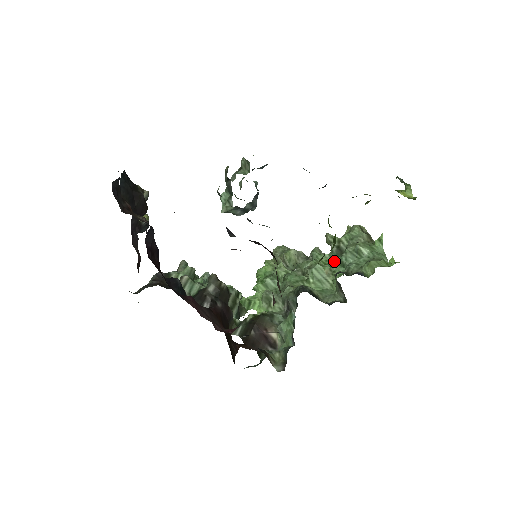
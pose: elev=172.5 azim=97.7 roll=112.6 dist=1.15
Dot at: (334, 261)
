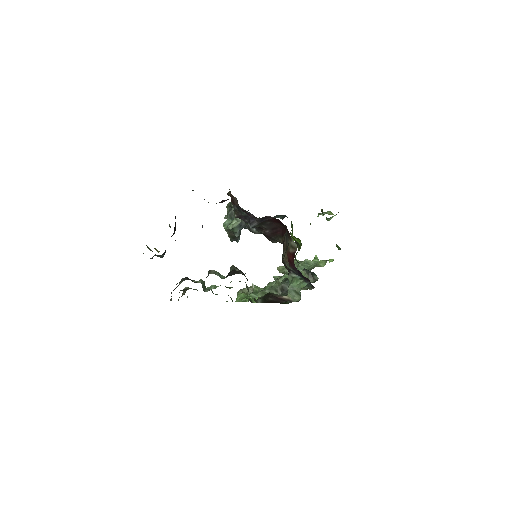
Dot at: occluded
